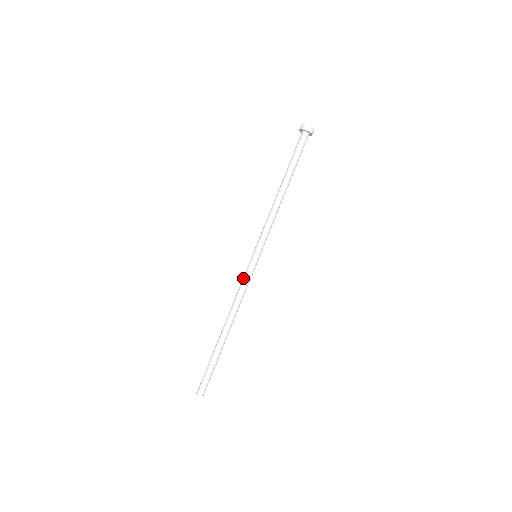
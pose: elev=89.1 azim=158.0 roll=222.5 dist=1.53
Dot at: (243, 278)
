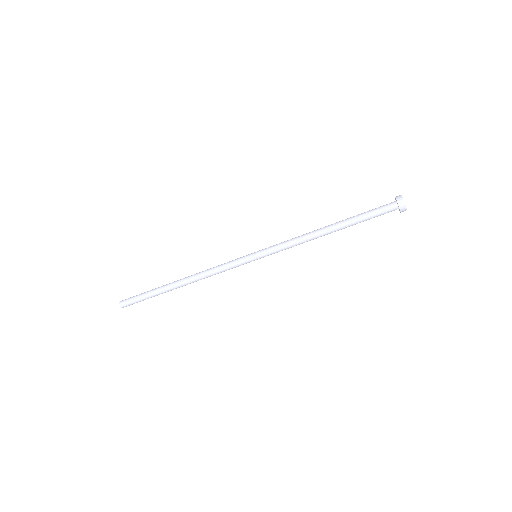
Dot at: (231, 266)
